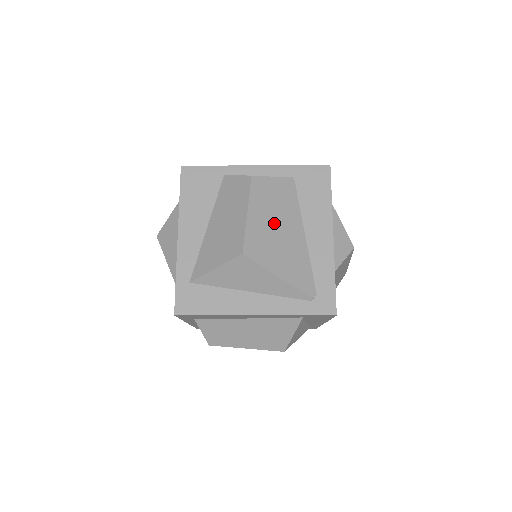
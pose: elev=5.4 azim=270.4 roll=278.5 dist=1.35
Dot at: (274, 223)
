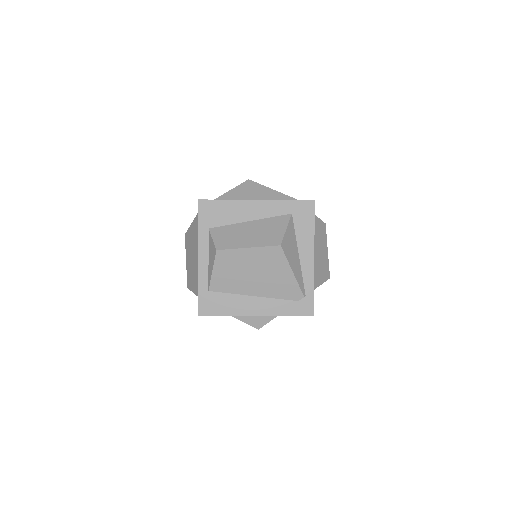
Dot at: occluded
